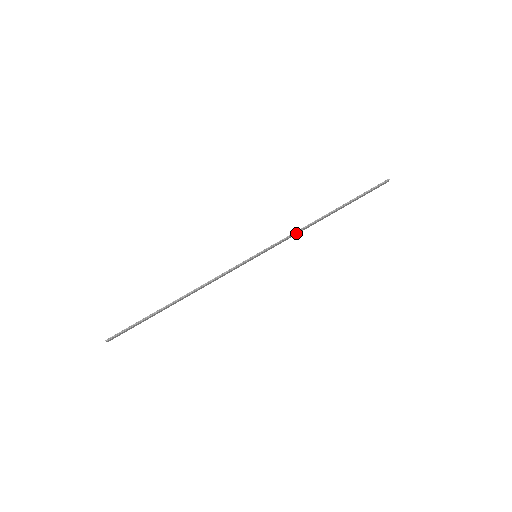
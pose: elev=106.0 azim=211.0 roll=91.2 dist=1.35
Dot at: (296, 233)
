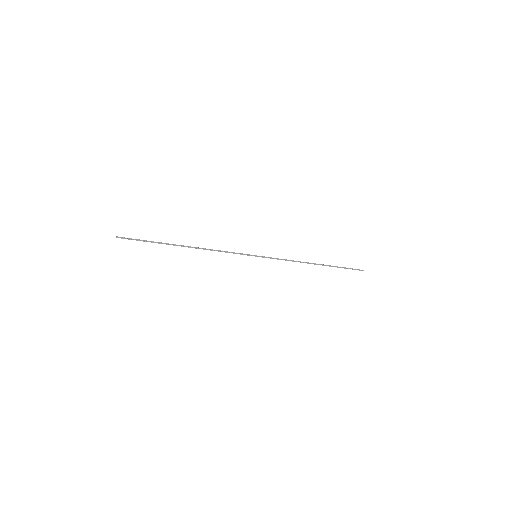
Dot at: occluded
